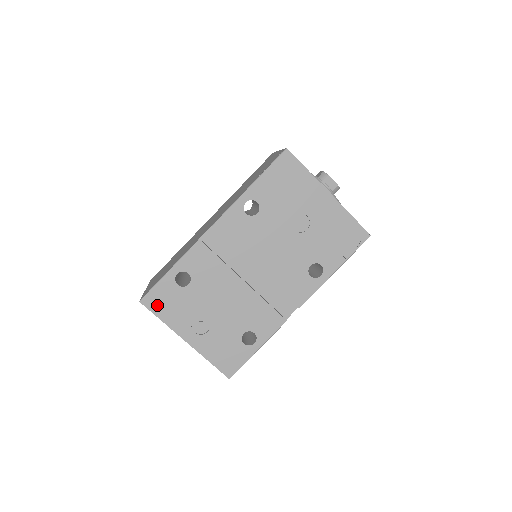
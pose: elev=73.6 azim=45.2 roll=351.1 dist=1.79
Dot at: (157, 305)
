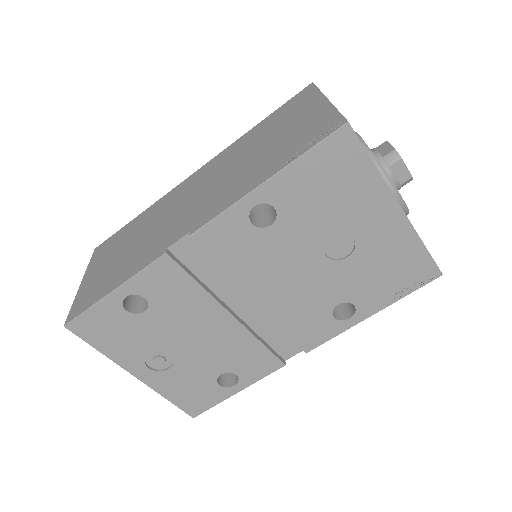
Dot at: (93, 333)
